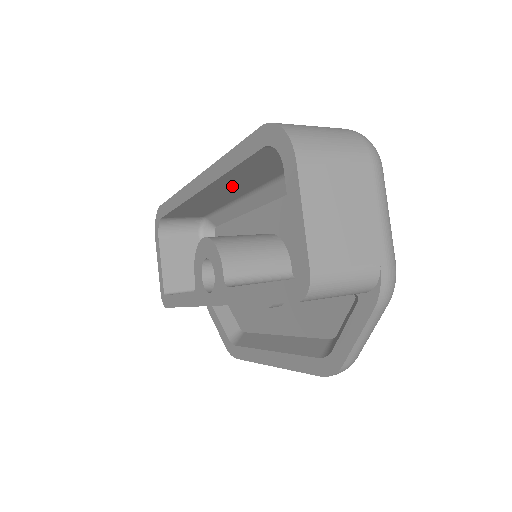
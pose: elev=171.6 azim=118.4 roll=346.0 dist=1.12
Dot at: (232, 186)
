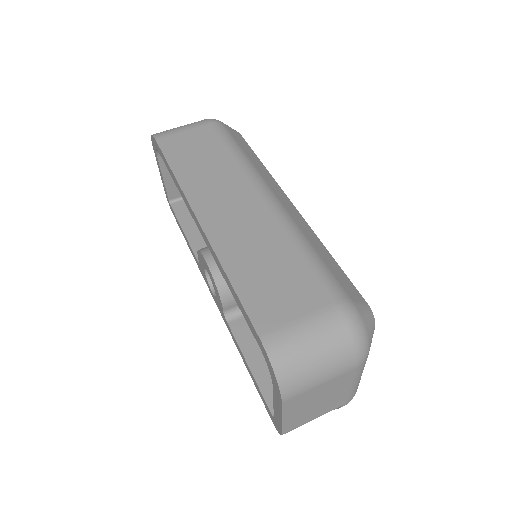
Dot at: occluded
